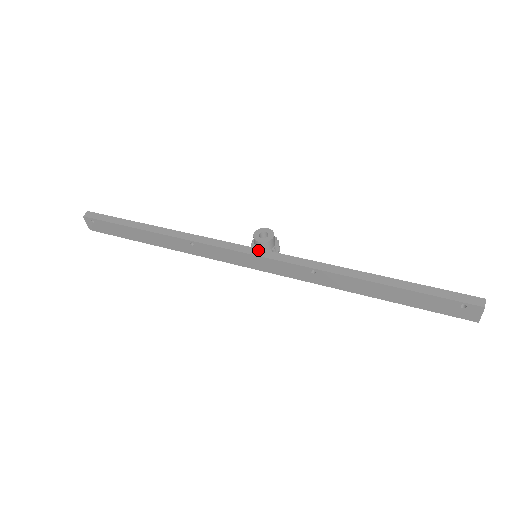
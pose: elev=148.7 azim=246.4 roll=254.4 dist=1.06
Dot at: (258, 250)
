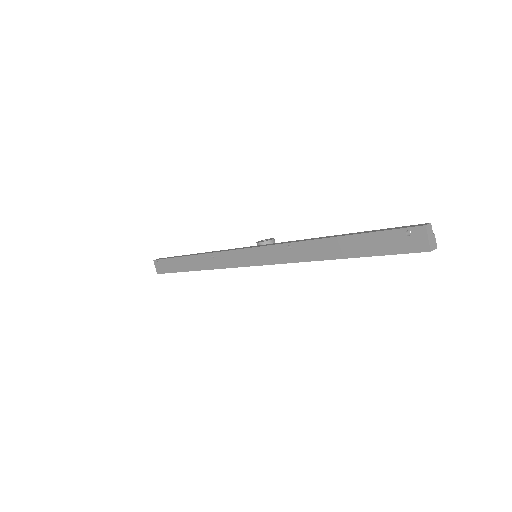
Dot at: (255, 246)
